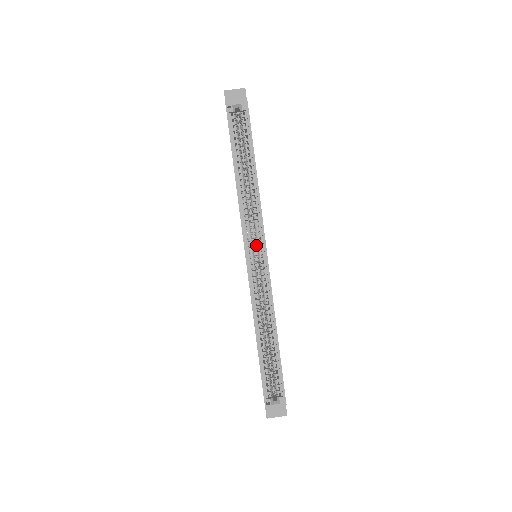
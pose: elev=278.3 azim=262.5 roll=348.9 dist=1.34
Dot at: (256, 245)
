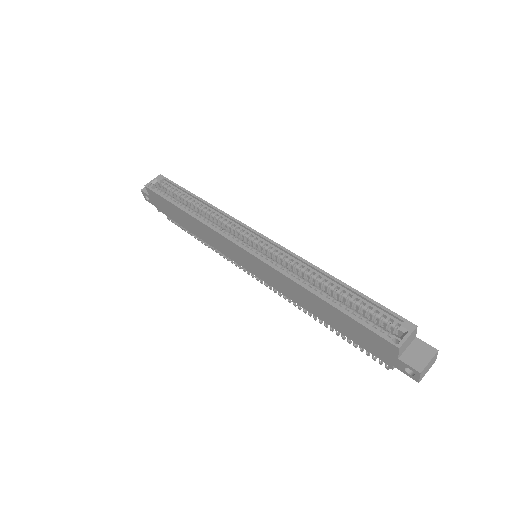
Dot at: (245, 239)
